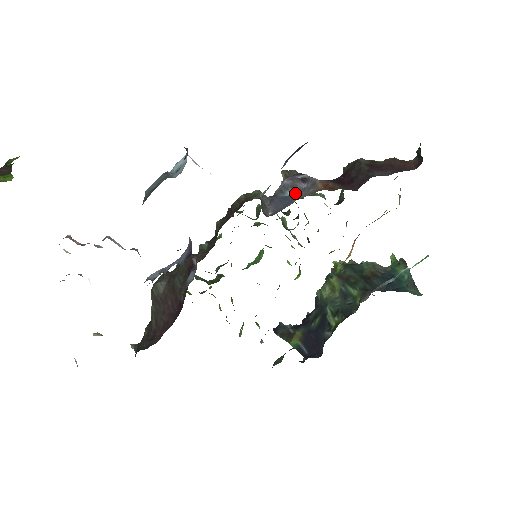
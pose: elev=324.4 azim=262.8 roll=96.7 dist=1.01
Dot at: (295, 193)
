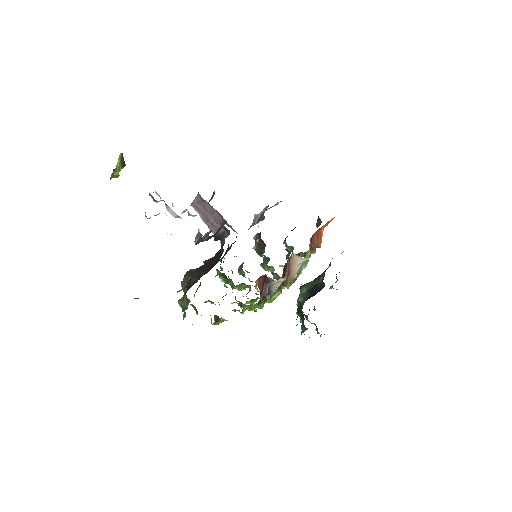
Dot at: occluded
